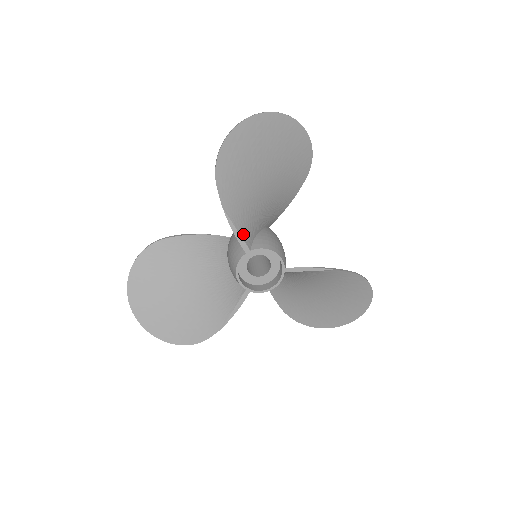
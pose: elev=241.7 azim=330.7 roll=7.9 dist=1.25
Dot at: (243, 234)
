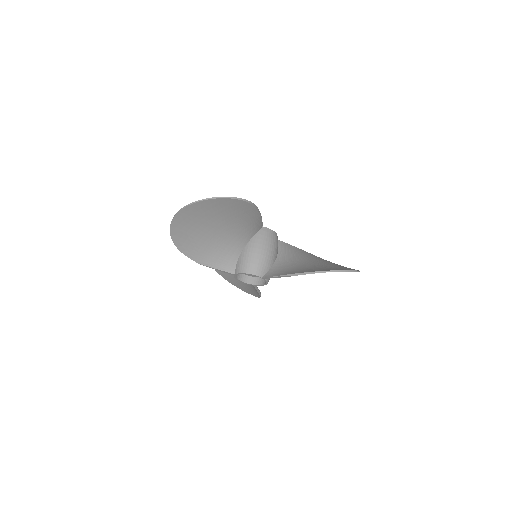
Dot at: (224, 268)
